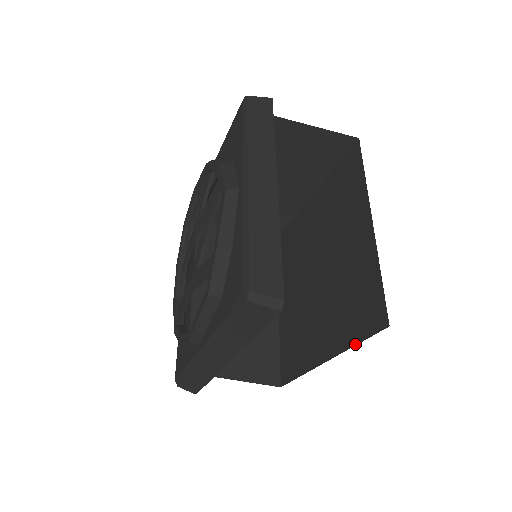
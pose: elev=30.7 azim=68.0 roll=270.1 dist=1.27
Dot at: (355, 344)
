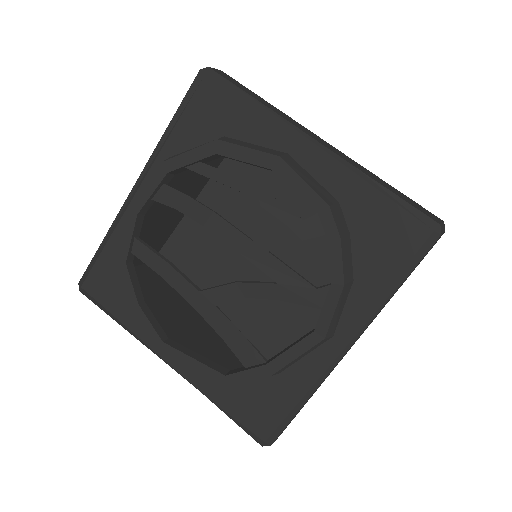
Dot at: occluded
